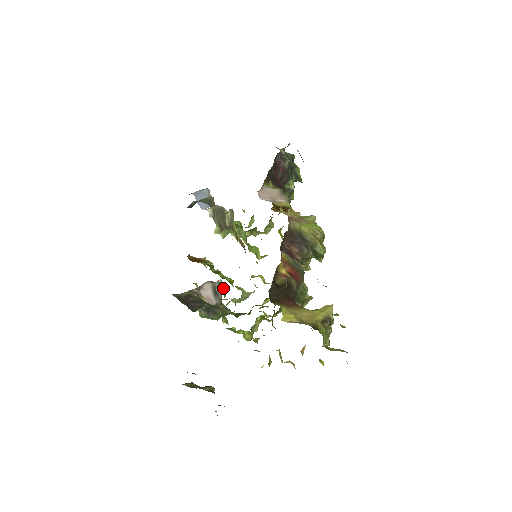
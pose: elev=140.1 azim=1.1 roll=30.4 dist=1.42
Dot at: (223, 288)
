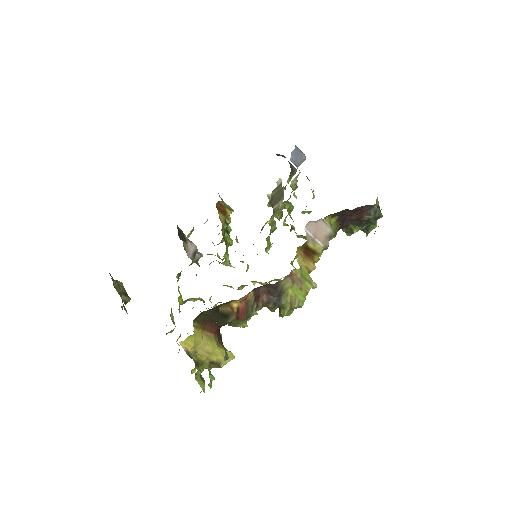
Dot at: occluded
